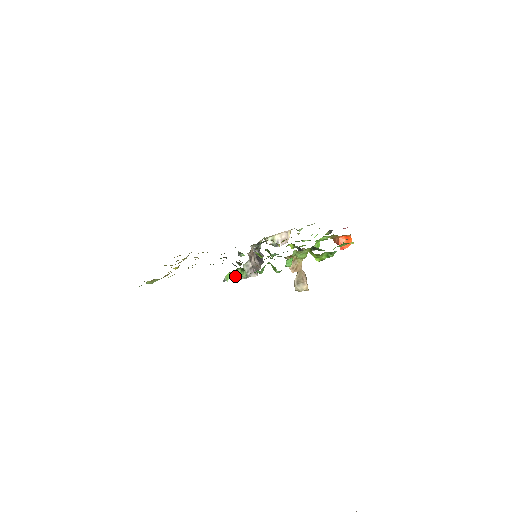
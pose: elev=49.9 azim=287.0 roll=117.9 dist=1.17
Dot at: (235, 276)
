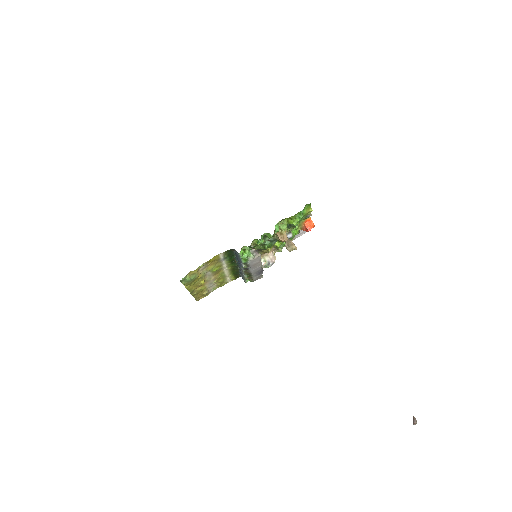
Dot at: (246, 248)
